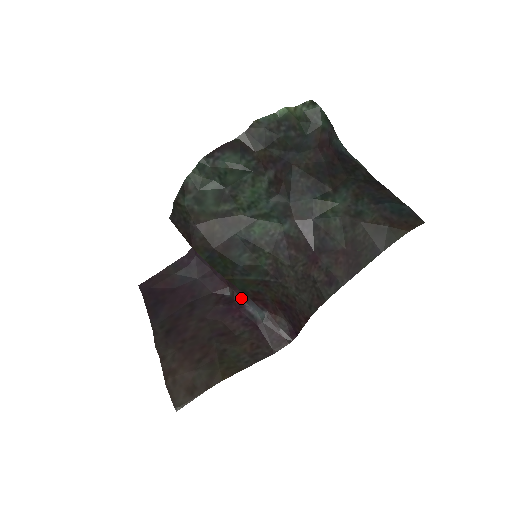
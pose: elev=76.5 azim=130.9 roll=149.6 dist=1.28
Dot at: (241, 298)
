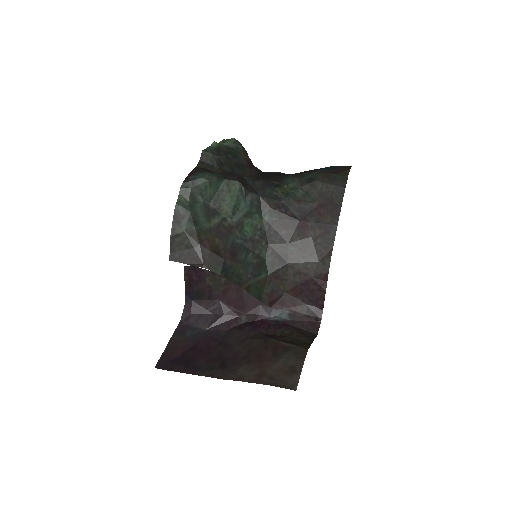
Dot at: (257, 315)
